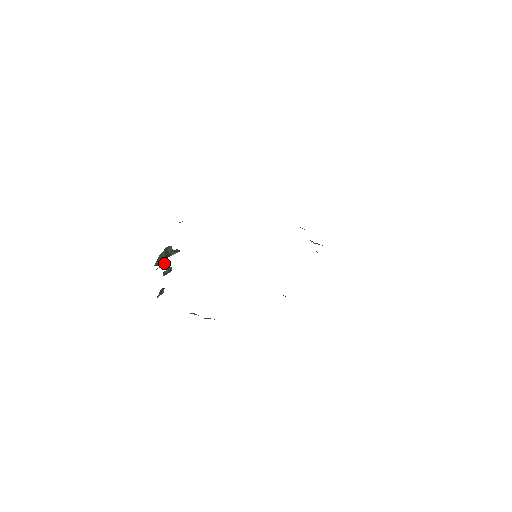
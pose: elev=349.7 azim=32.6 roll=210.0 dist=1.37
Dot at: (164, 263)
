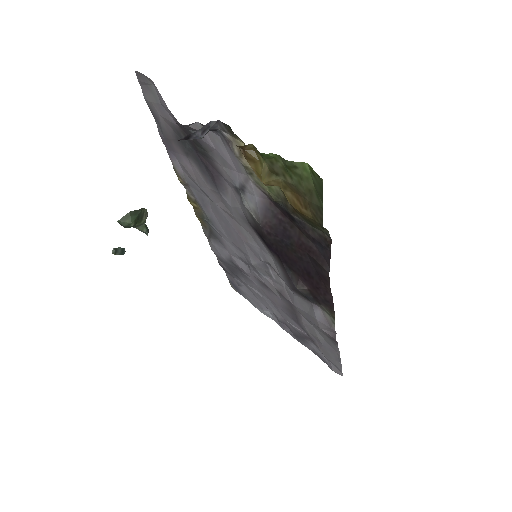
Dot at: (131, 225)
